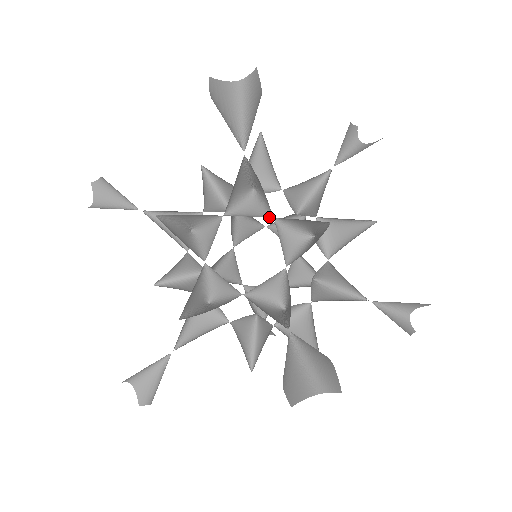
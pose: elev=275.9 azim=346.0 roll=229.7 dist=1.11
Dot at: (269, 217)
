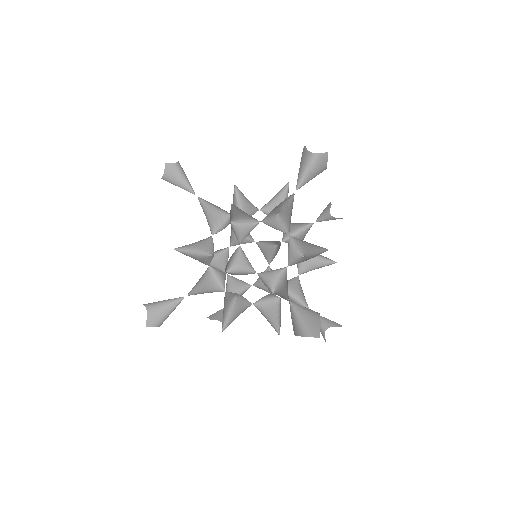
Dot at: occluded
